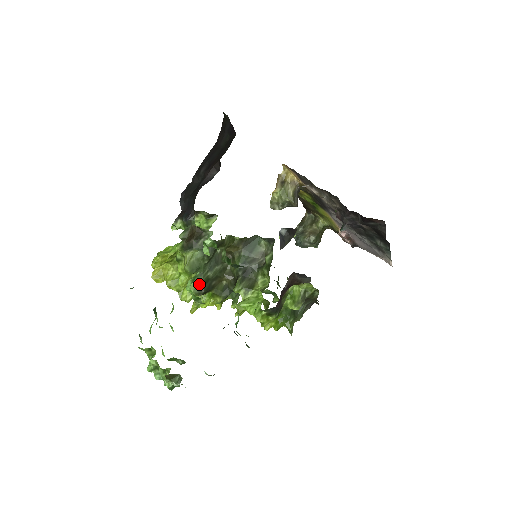
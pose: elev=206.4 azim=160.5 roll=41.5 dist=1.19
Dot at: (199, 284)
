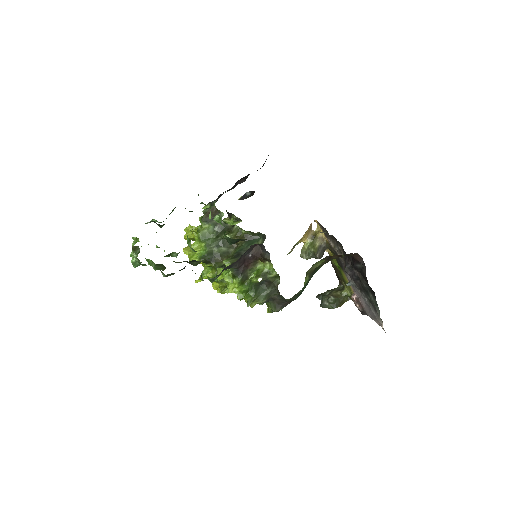
Dot at: (205, 253)
